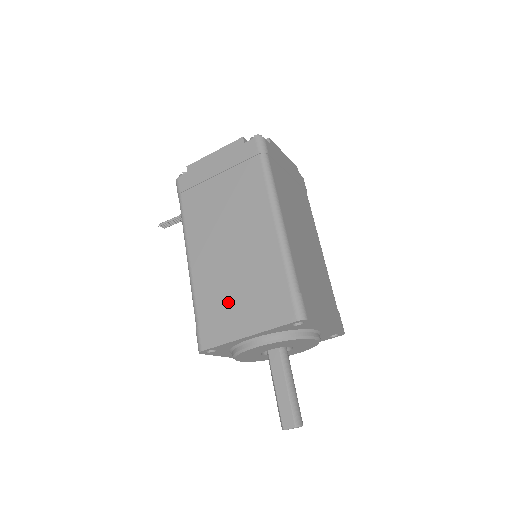
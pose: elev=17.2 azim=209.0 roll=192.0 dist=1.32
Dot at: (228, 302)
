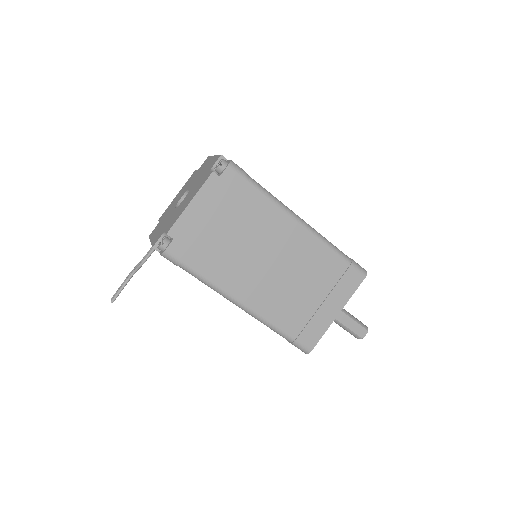
Dot at: (307, 306)
